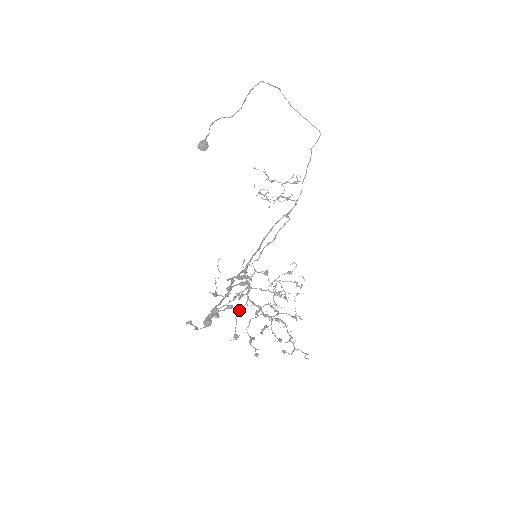
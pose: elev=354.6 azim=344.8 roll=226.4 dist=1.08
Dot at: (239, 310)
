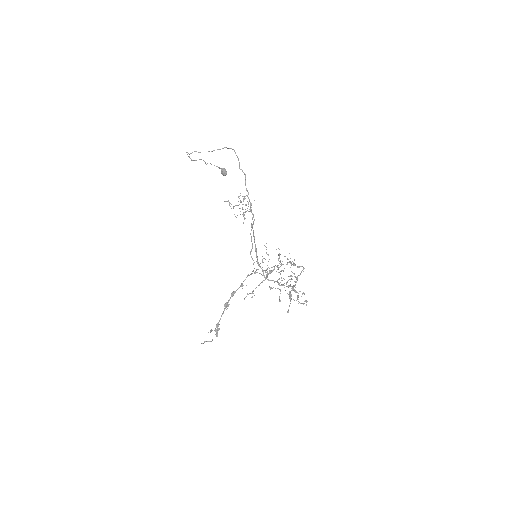
Dot at: (270, 288)
